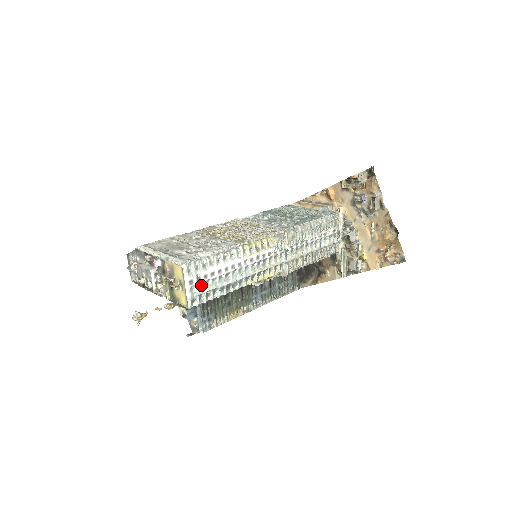
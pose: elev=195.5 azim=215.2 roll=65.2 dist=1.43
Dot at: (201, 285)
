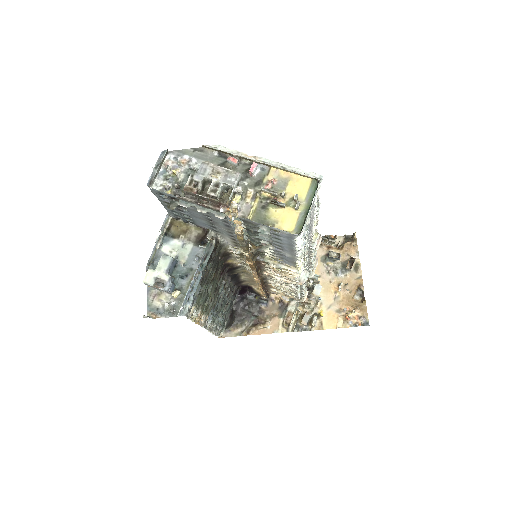
Dot at: (308, 219)
